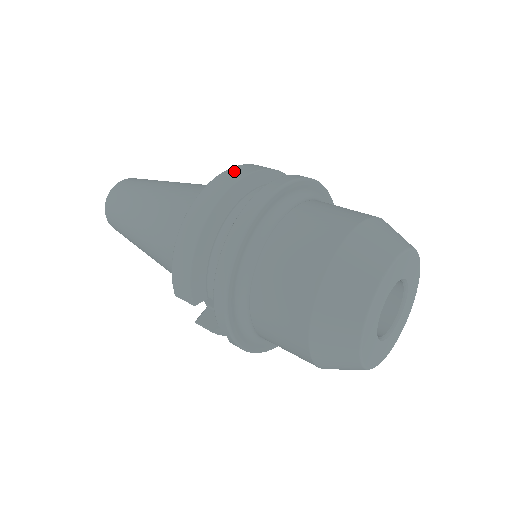
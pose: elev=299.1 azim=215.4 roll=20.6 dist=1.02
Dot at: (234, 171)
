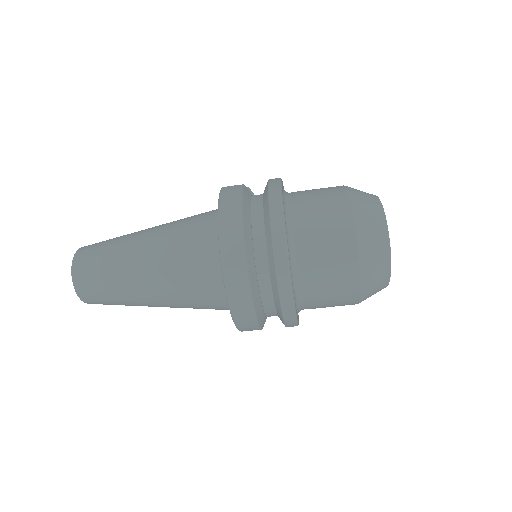
Dot at: (228, 238)
